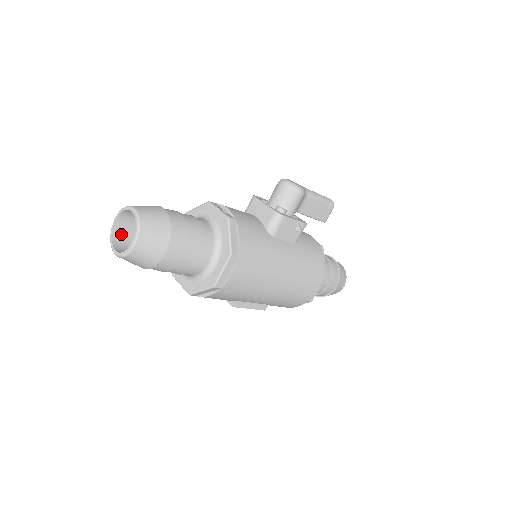
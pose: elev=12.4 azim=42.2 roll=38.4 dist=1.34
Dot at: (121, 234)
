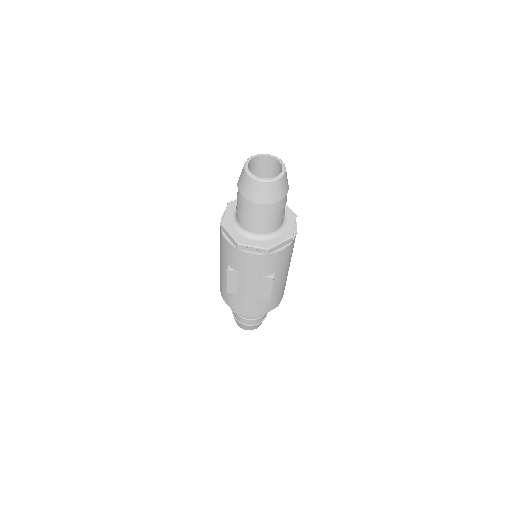
Dot at: occluded
